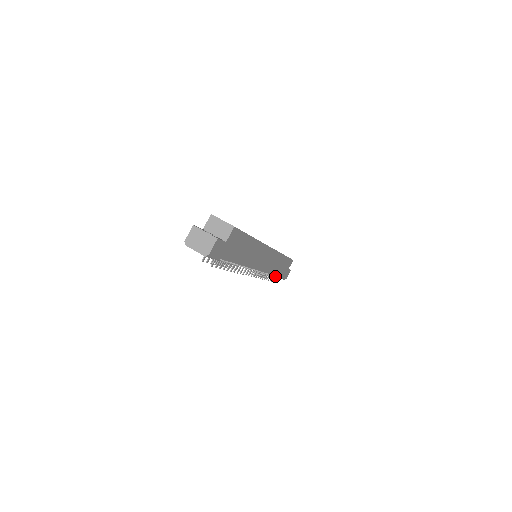
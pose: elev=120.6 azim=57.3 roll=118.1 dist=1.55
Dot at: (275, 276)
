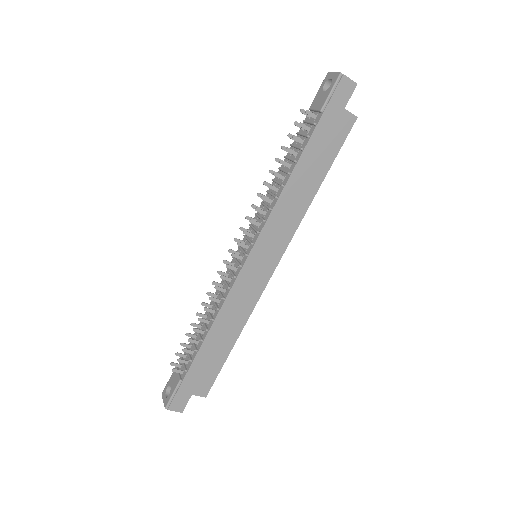
Dot at: (197, 349)
